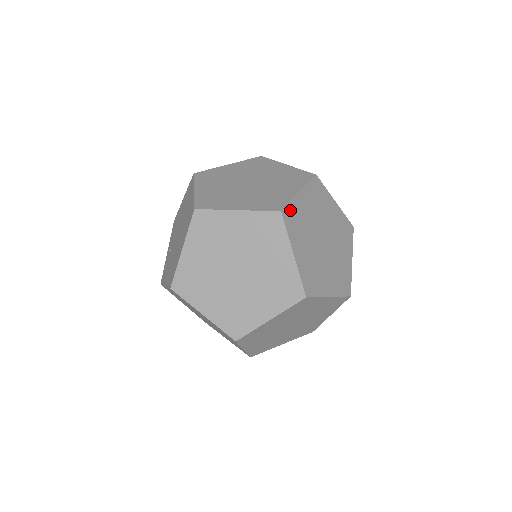
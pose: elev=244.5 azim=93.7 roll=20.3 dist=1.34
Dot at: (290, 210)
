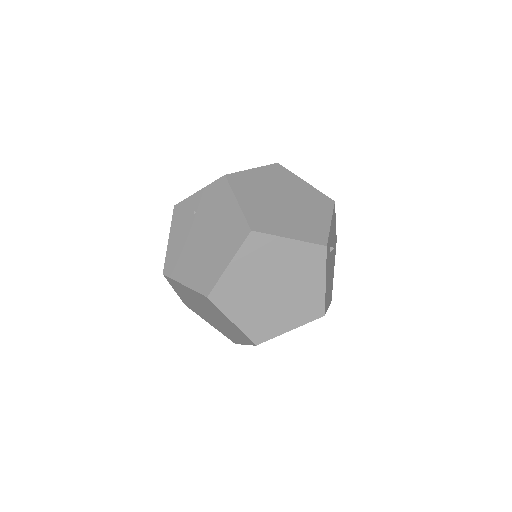
Dot at: (267, 340)
